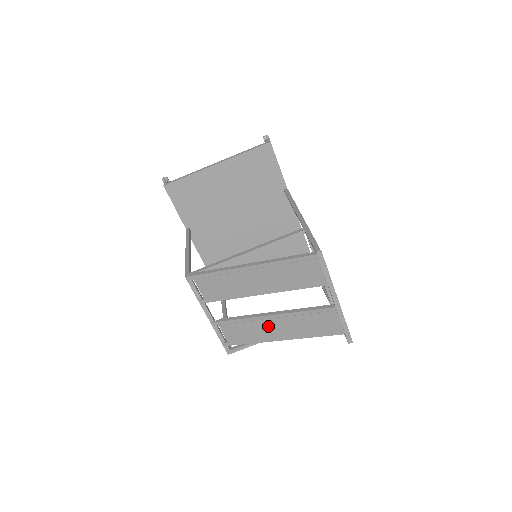
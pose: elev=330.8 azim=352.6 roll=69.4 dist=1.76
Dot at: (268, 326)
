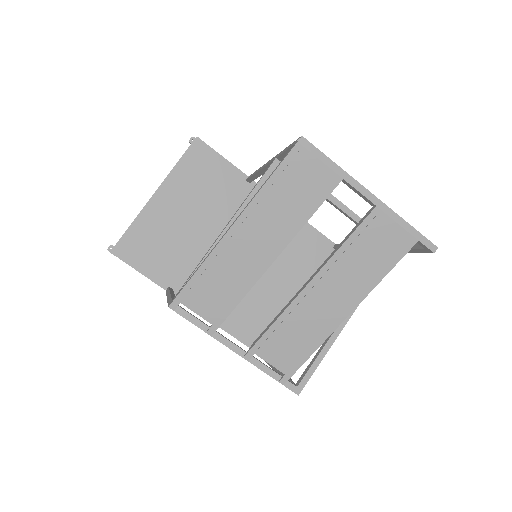
Dot at: (315, 306)
